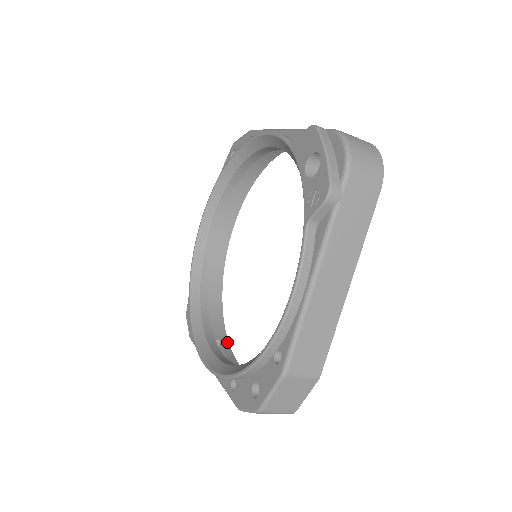
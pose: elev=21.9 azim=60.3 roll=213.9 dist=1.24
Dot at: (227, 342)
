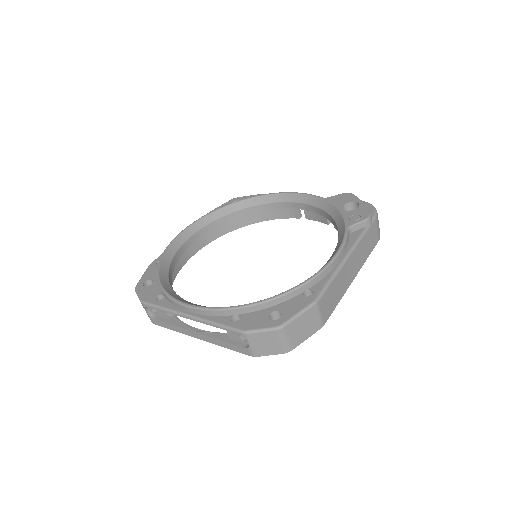
Dot at: occluded
